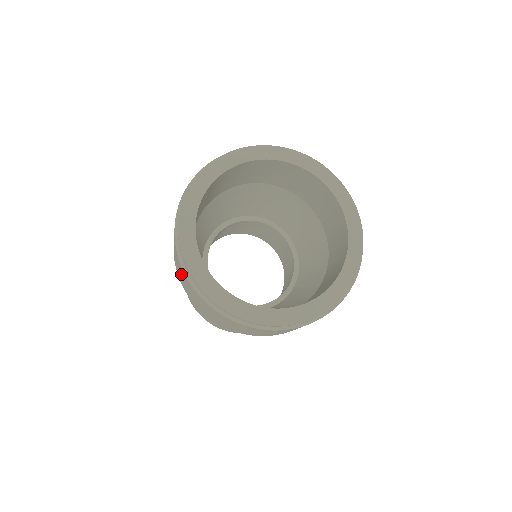
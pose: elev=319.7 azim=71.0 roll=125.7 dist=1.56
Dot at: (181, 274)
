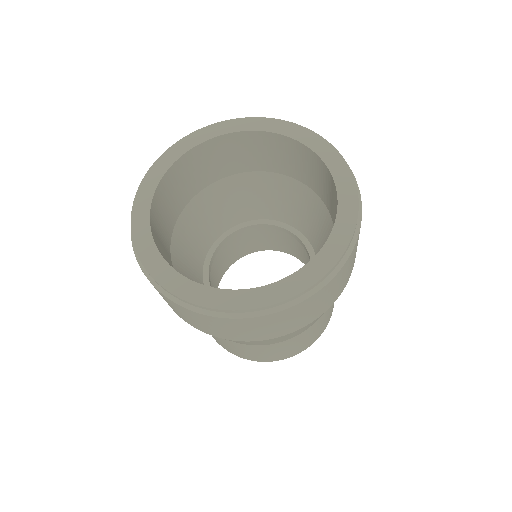
Dot at: (215, 326)
